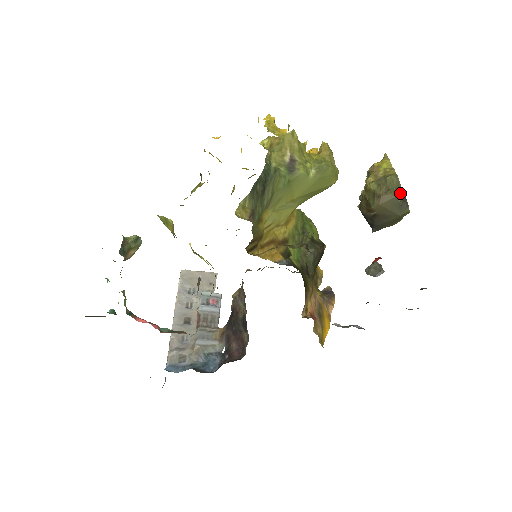
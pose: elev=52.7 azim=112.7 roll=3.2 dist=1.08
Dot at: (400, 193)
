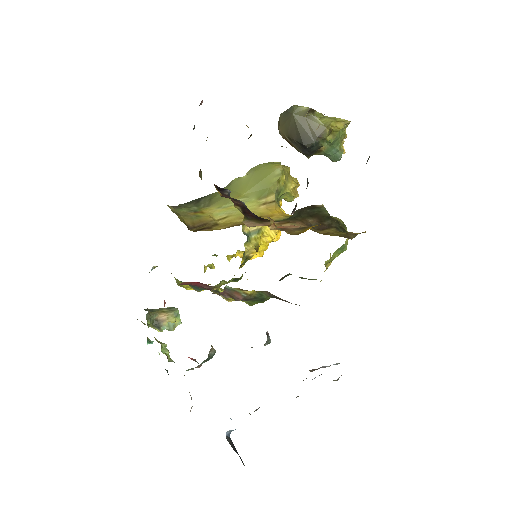
Dot at: occluded
